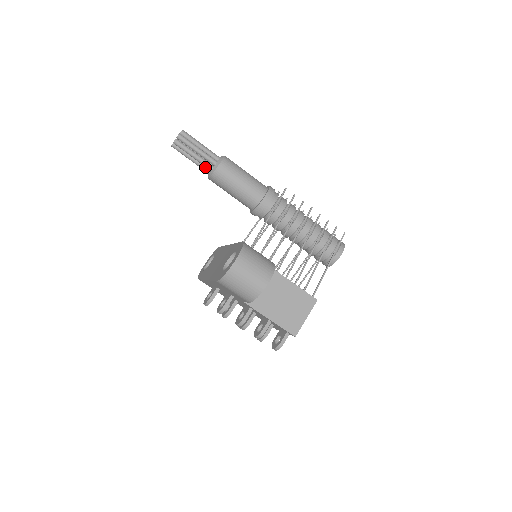
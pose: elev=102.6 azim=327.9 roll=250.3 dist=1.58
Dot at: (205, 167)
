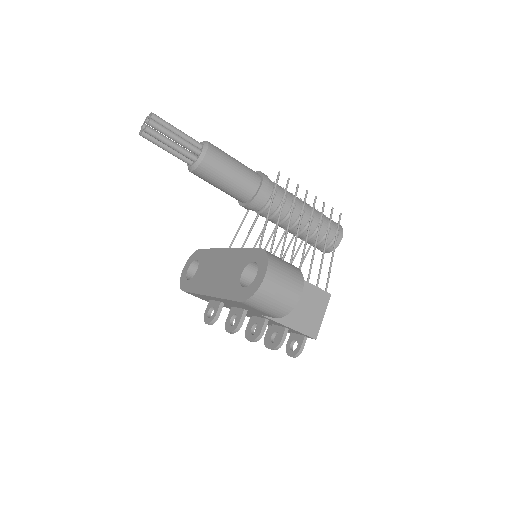
Dot at: (186, 158)
